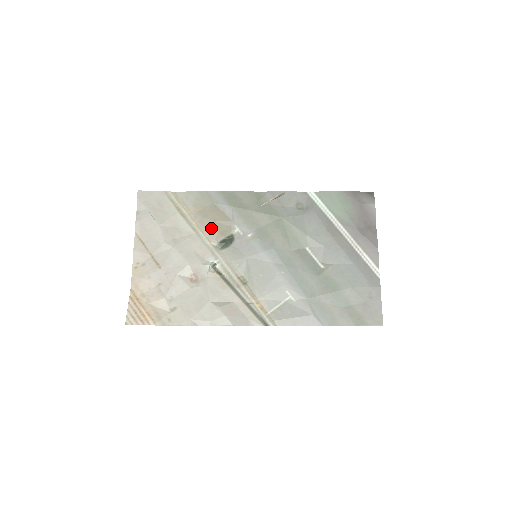
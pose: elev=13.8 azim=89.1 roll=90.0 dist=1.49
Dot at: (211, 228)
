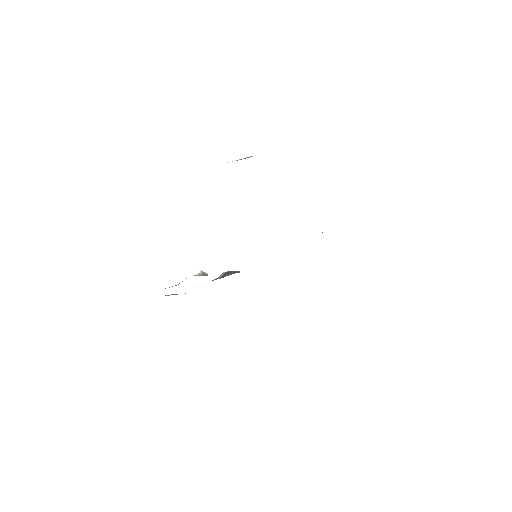
Dot at: occluded
